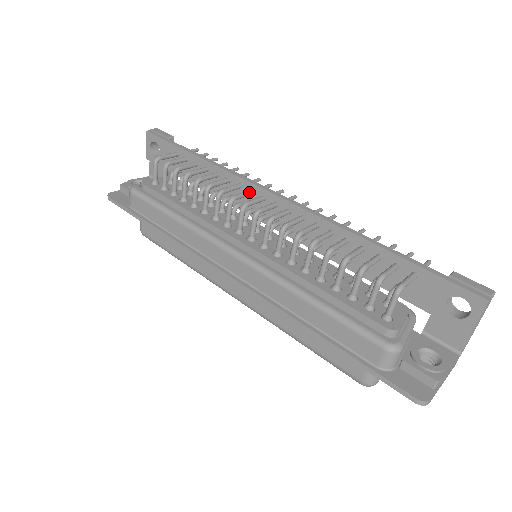
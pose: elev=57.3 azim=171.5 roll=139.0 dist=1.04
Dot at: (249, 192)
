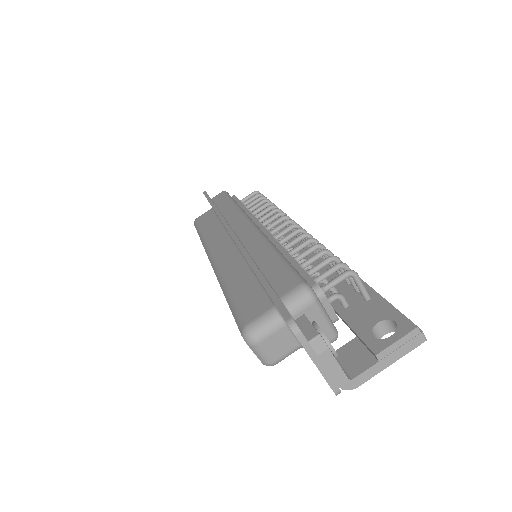
Dot at: occluded
